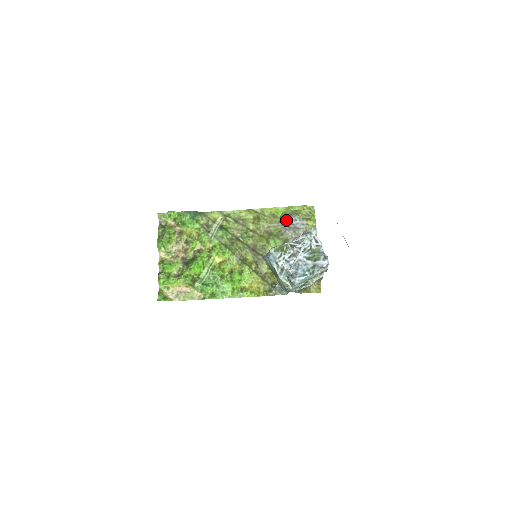
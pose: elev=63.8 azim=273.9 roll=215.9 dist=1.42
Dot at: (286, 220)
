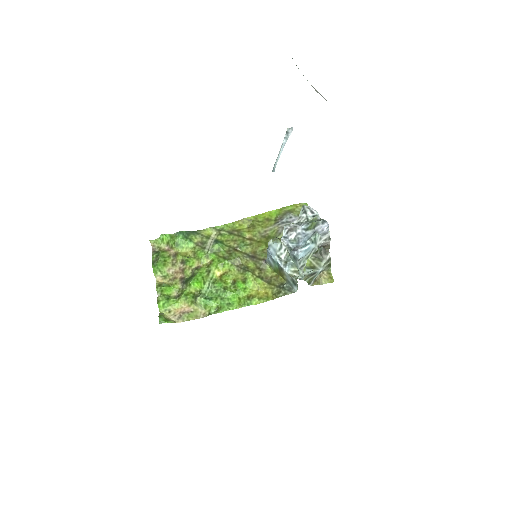
Dot at: (281, 220)
